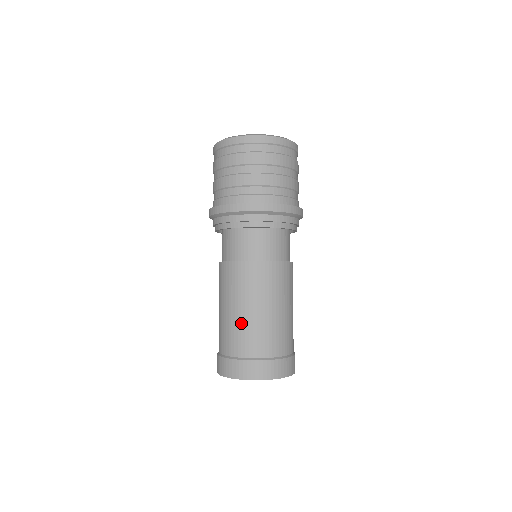
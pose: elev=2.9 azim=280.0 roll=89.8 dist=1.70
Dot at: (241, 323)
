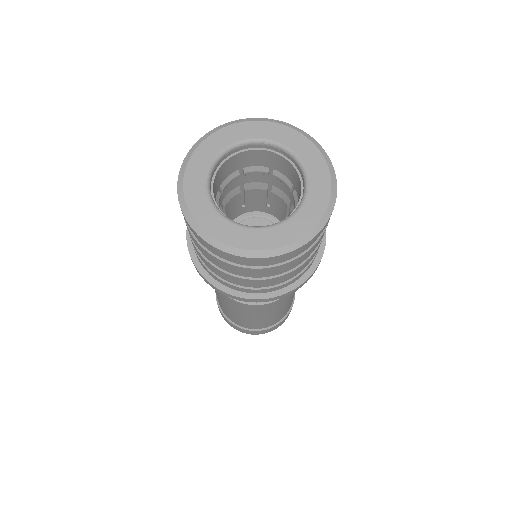
Dot at: (248, 321)
